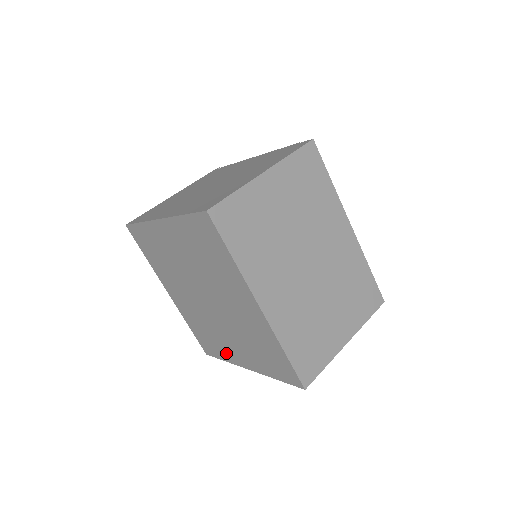
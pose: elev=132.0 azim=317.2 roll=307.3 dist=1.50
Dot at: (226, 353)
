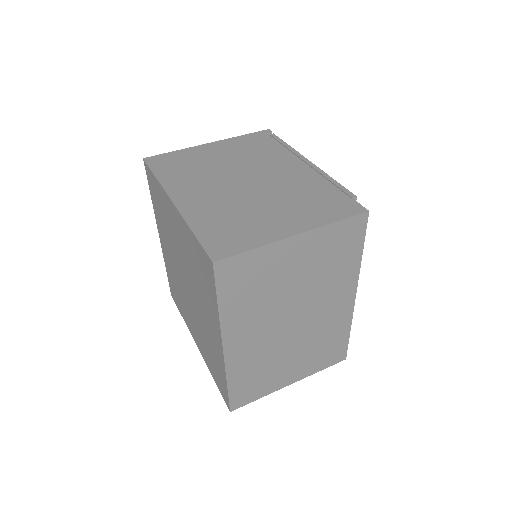
Dot at: (186, 318)
